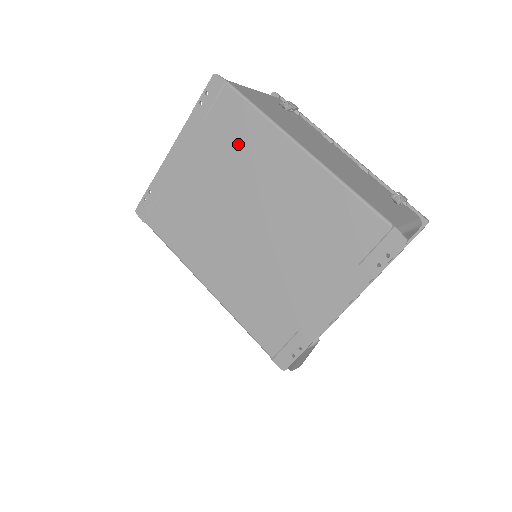
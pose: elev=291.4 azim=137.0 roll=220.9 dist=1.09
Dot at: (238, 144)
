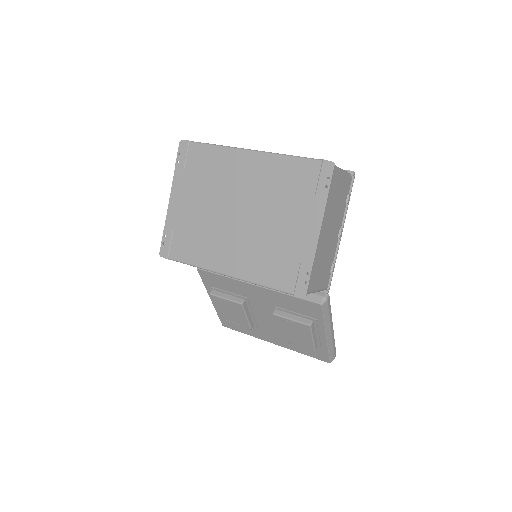
Dot at: (211, 171)
